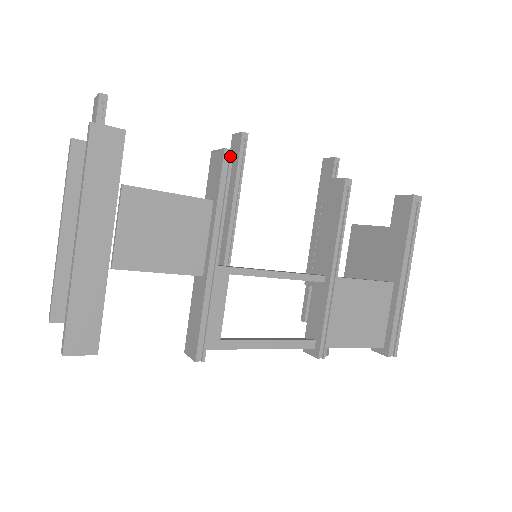
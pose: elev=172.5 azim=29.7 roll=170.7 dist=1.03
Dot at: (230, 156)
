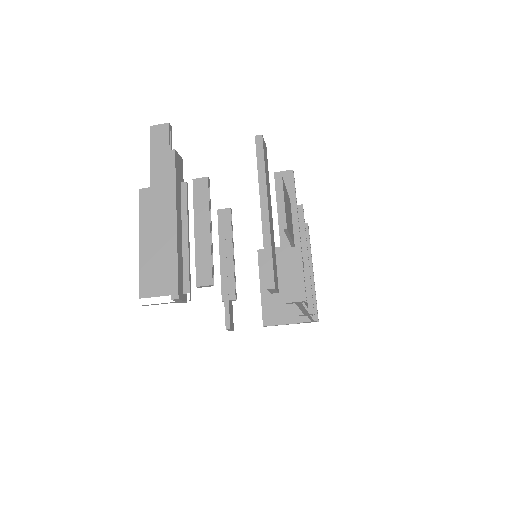
Dot at: occluded
